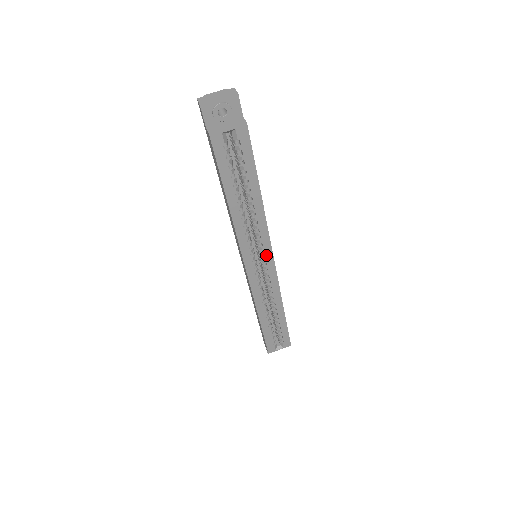
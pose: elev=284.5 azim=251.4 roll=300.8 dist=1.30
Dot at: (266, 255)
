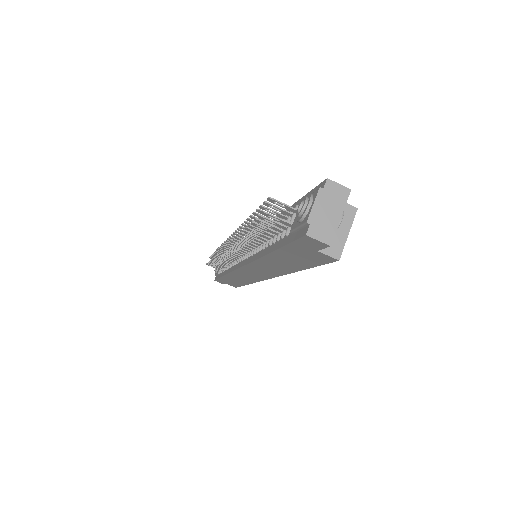
Dot at: occluded
